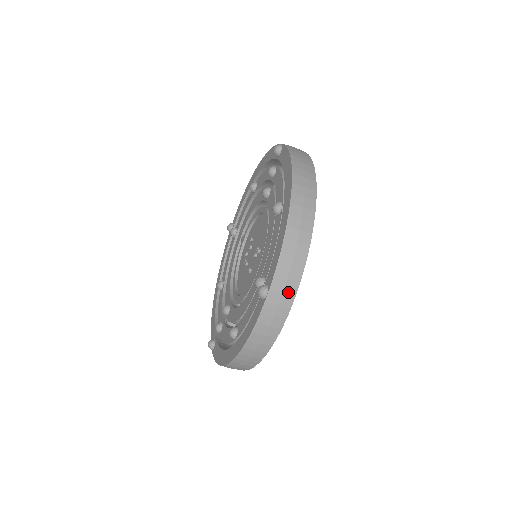
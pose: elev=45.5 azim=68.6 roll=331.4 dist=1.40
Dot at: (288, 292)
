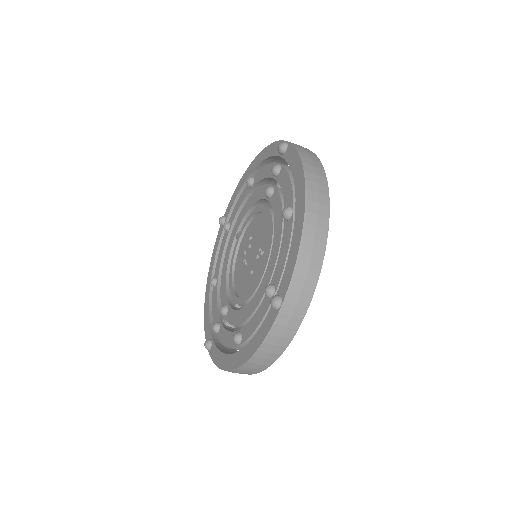
Dot at: (302, 303)
